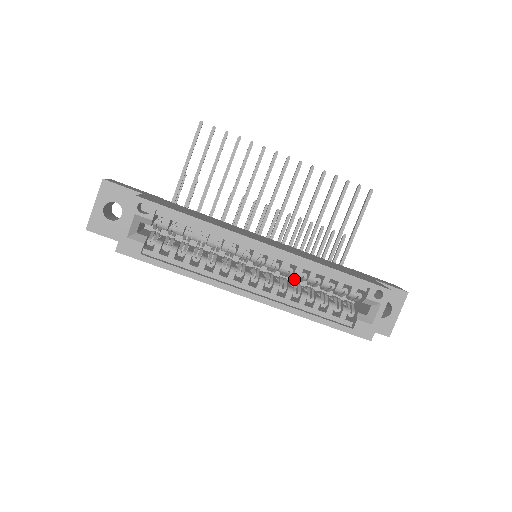
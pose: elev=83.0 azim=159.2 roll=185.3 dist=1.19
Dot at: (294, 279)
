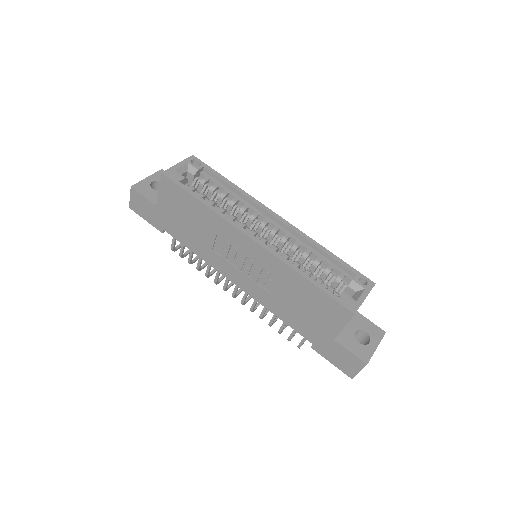
Dot at: occluded
